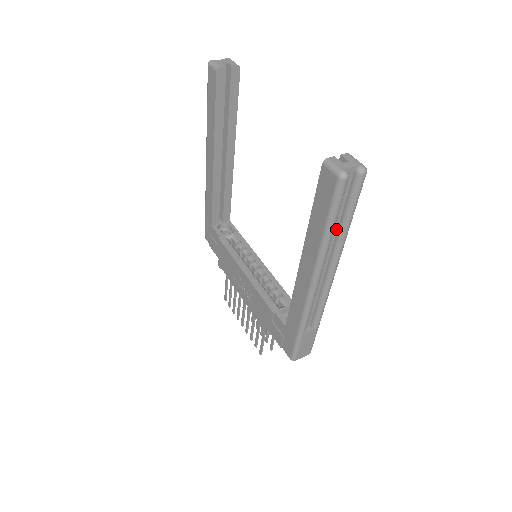
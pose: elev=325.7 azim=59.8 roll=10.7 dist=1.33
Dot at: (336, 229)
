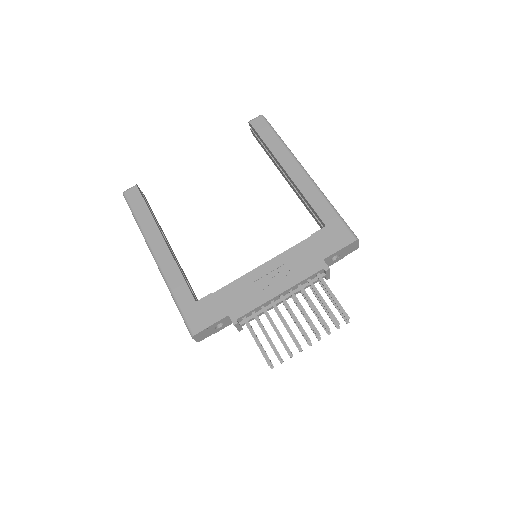
Dot at: occluded
